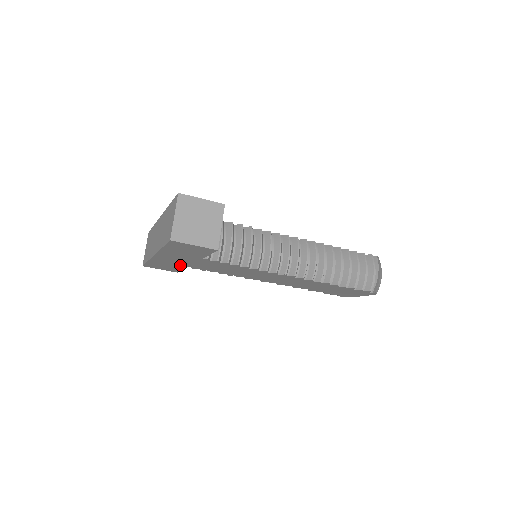
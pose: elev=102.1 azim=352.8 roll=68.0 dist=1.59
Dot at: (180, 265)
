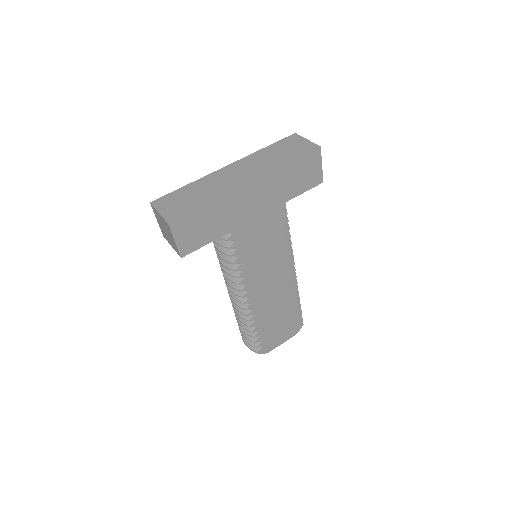
Dot at: (229, 224)
